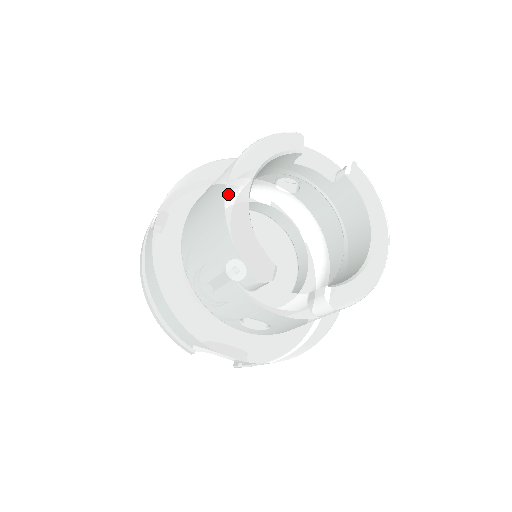
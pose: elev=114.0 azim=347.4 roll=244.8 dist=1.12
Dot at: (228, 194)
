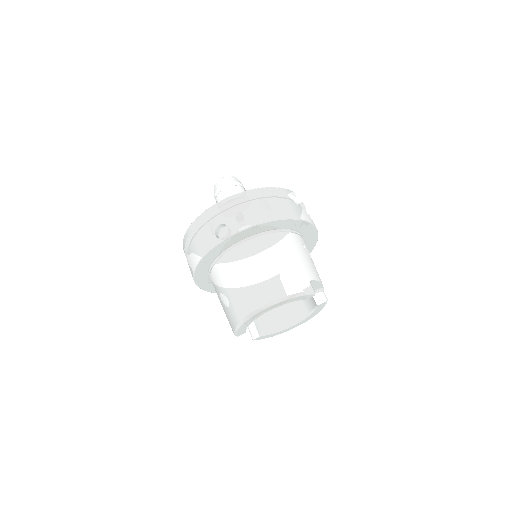
Dot at: (253, 315)
